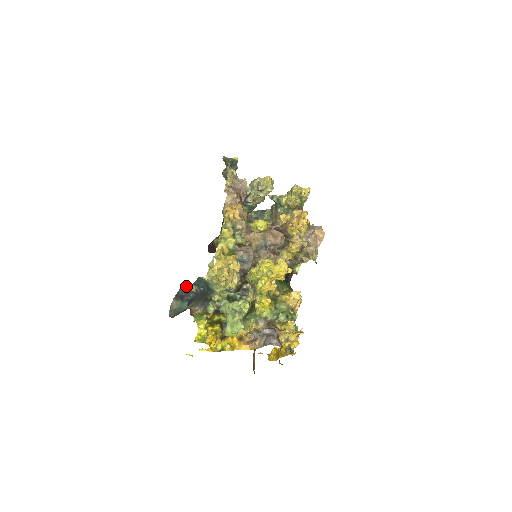
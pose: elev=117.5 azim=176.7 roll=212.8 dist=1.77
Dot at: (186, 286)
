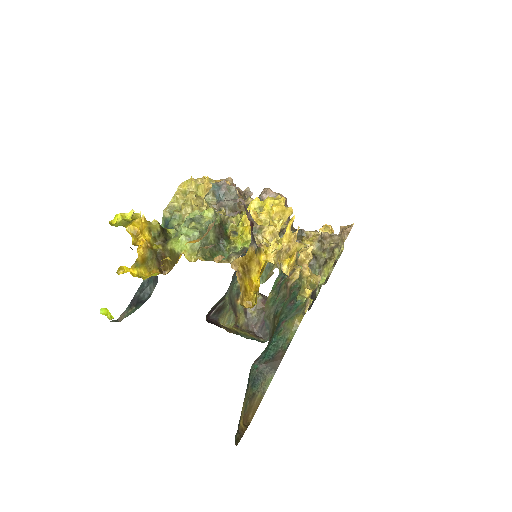
Dot at: (147, 281)
